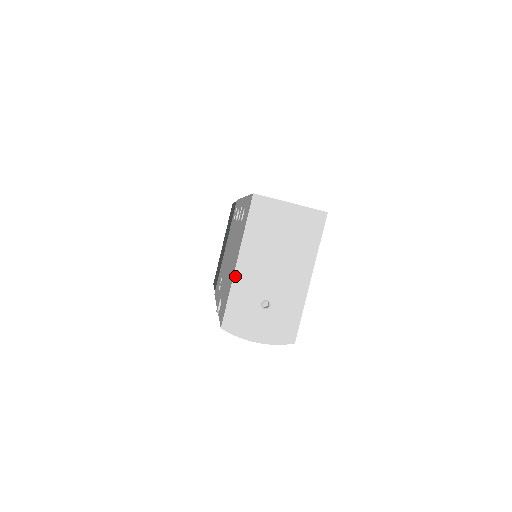
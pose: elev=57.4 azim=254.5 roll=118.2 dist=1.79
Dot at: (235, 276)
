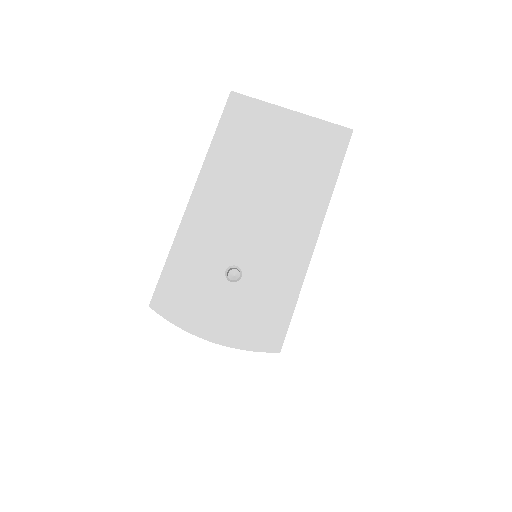
Dot at: (185, 218)
